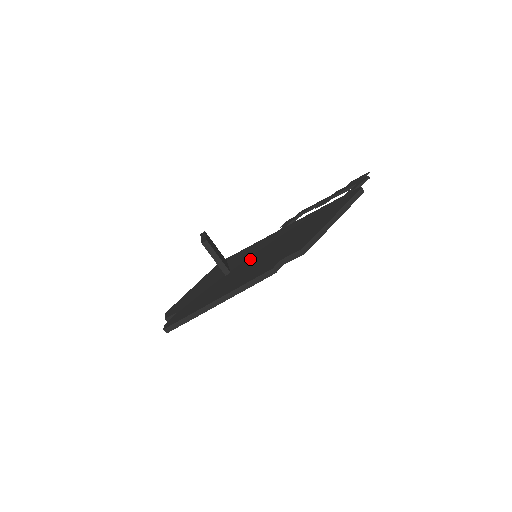
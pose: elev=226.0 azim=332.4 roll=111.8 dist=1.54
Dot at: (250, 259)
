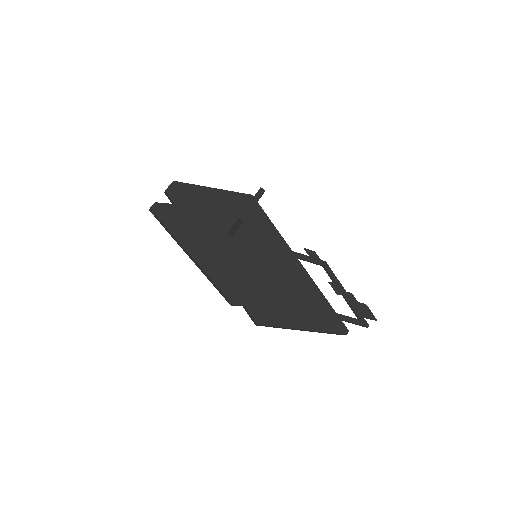
Dot at: (251, 252)
